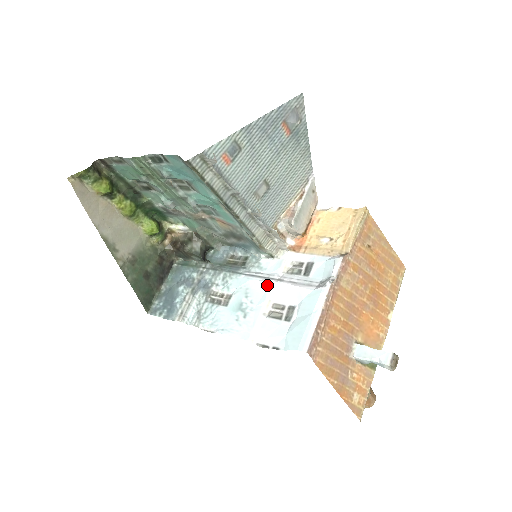
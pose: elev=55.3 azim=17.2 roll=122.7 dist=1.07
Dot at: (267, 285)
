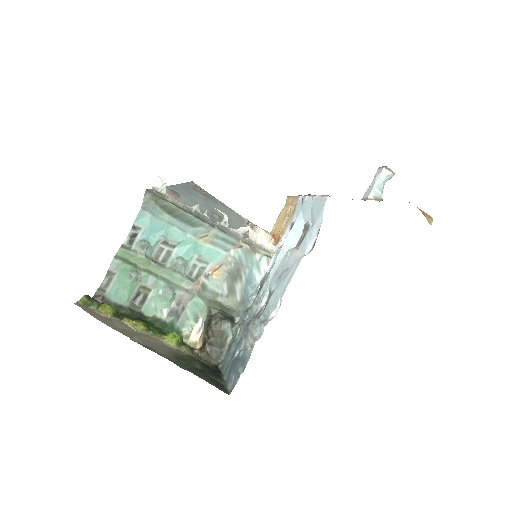
Dot at: (280, 254)
